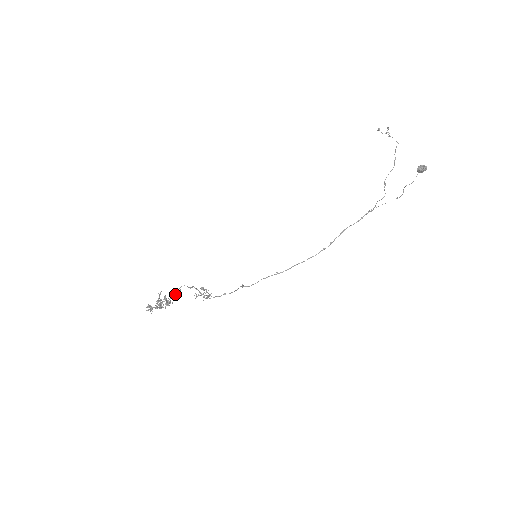
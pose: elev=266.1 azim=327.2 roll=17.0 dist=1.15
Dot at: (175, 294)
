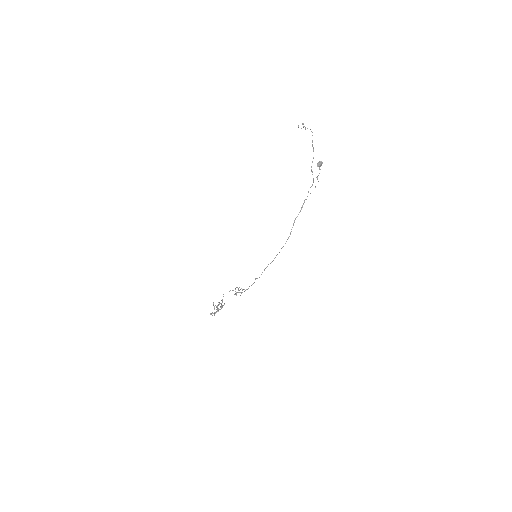
Dot at: (222, 300)
